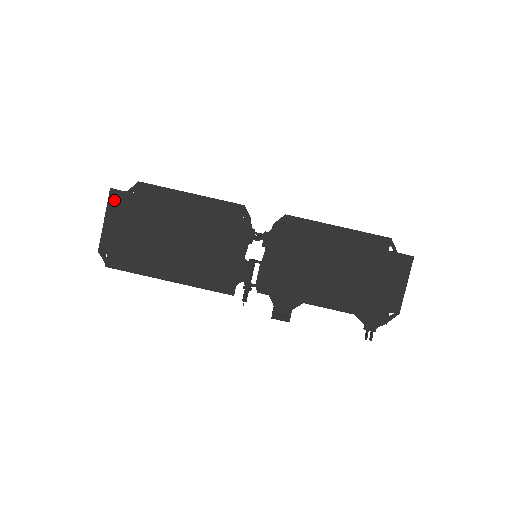
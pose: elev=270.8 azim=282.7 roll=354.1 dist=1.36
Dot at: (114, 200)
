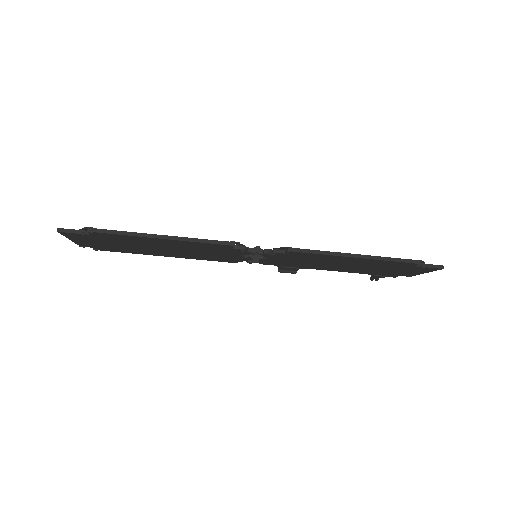
Dot at: (69, 235)
